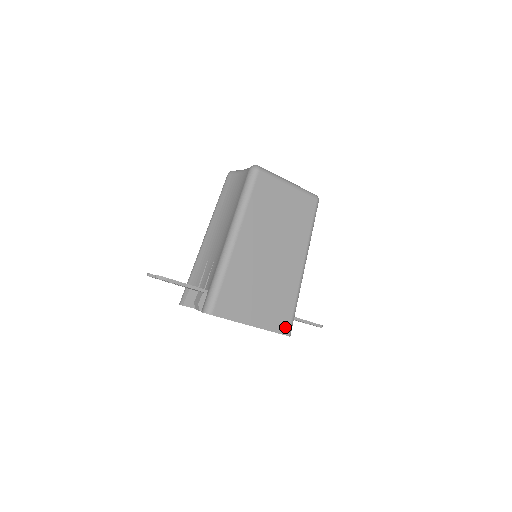
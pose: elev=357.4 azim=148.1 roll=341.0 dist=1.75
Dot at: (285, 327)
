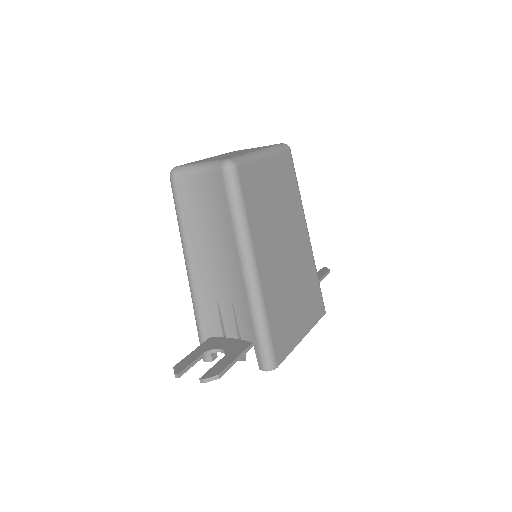
Dot at: (321, 308)
